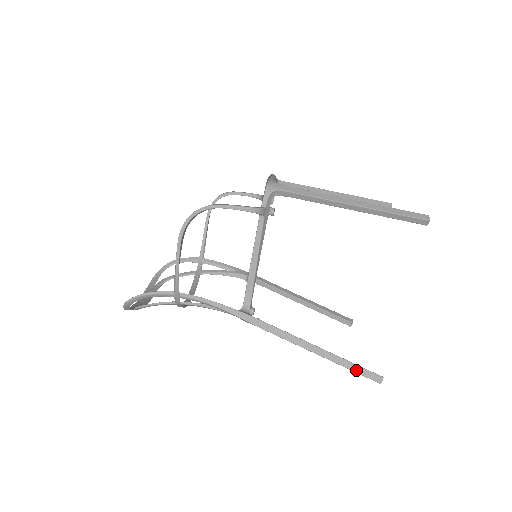
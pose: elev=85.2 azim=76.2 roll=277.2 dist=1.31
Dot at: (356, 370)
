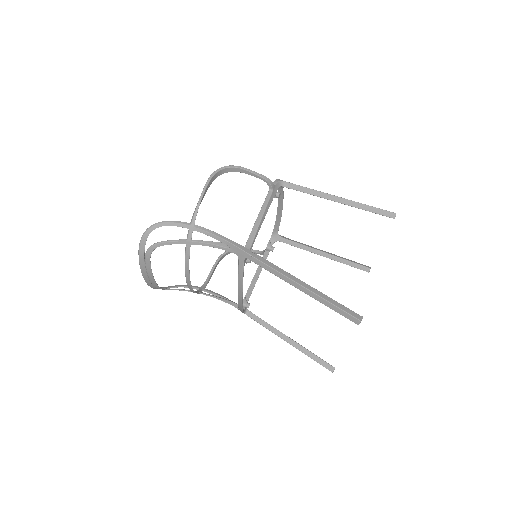
Dot at: (337, 305)
